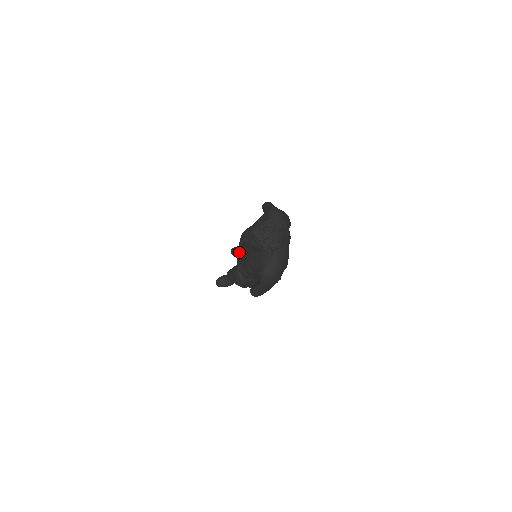
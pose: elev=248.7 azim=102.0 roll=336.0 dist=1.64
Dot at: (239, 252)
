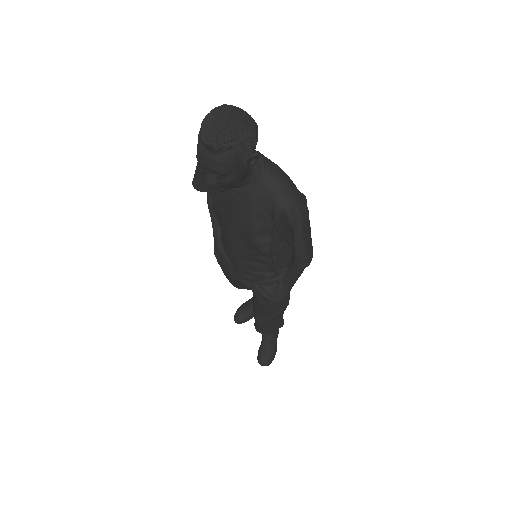
Dot at: (233, 260)
